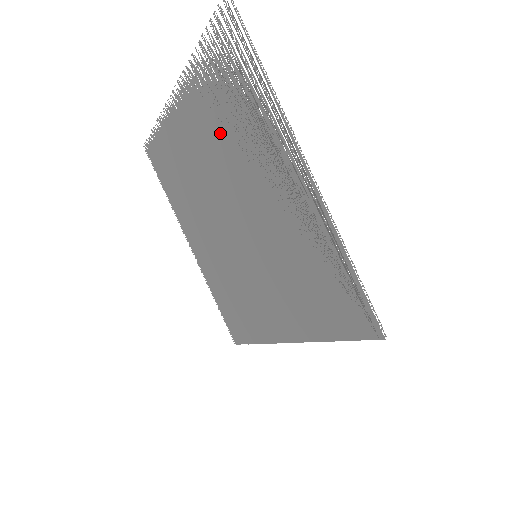
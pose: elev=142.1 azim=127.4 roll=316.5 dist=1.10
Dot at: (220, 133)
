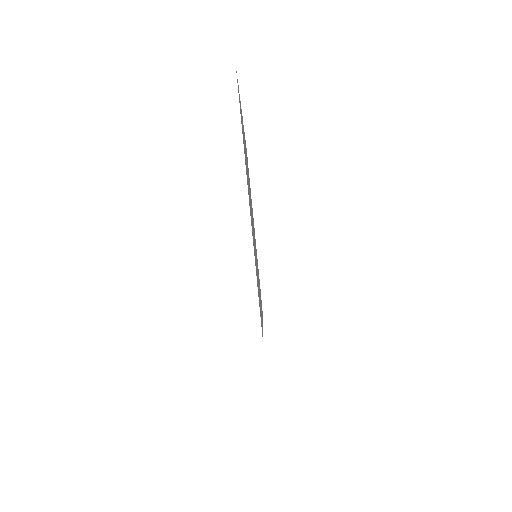
Dot at: occluded
